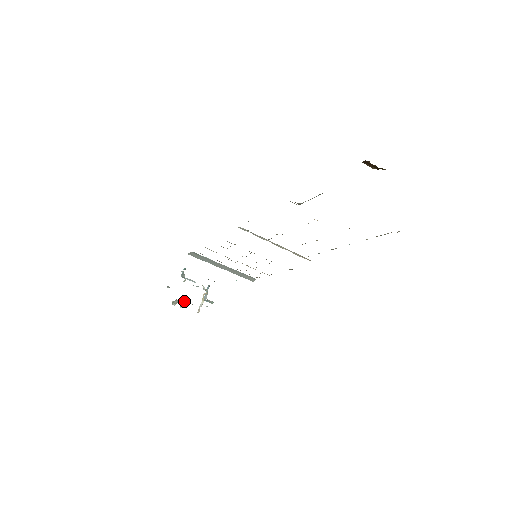
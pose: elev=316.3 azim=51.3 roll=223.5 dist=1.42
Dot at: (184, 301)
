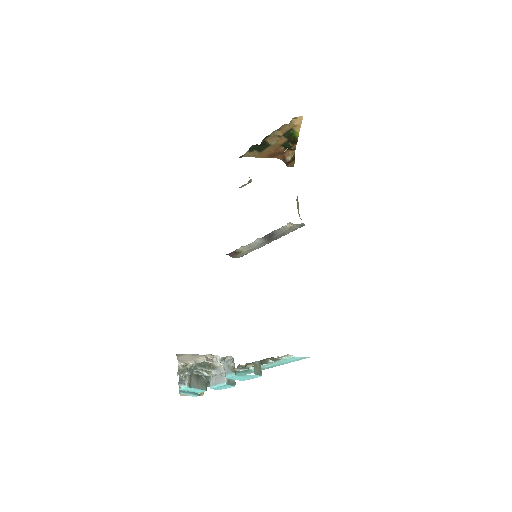
Dot at: (193, 365)
